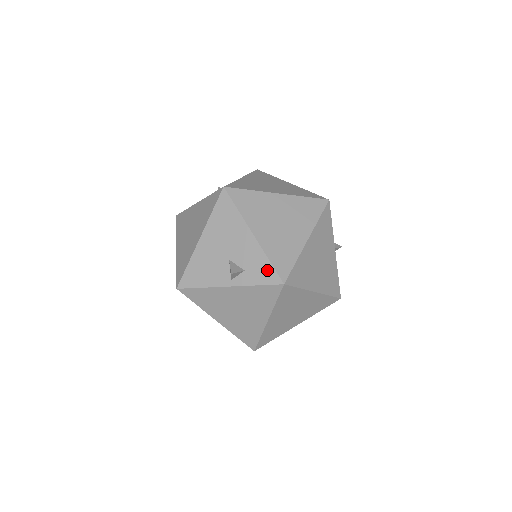
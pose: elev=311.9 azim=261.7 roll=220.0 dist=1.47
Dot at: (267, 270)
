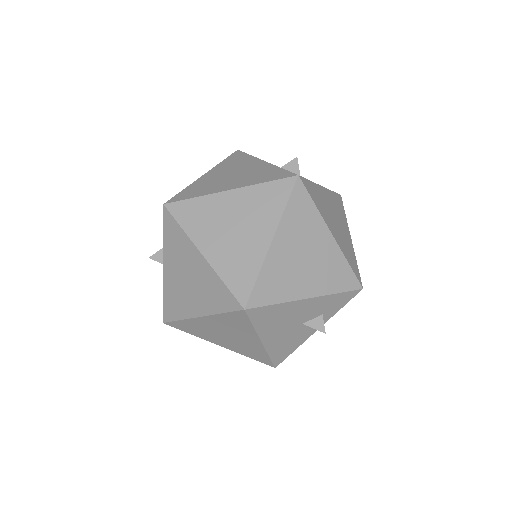
Dot at: (342, 298)
